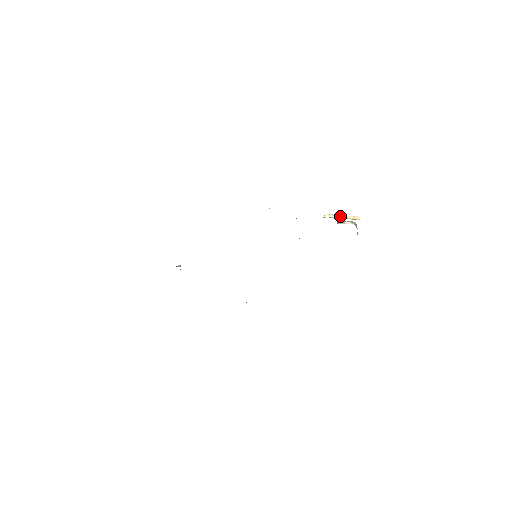
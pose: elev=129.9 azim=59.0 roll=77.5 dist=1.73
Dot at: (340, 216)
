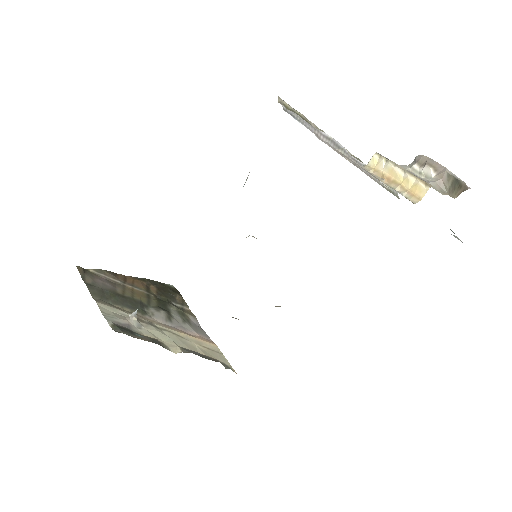
Dot at: (392, 172)
